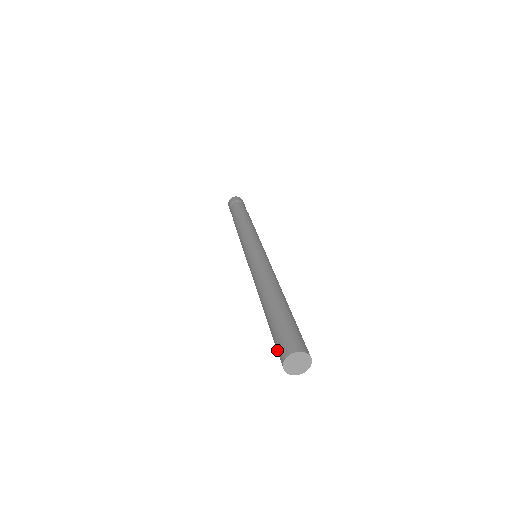
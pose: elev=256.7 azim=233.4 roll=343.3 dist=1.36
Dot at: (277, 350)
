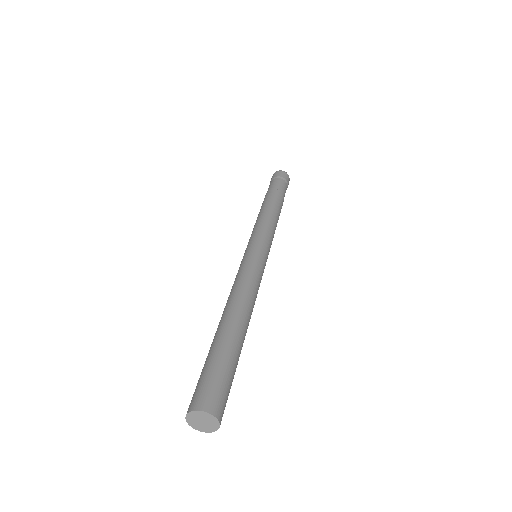
Dot at: (194, 393)
